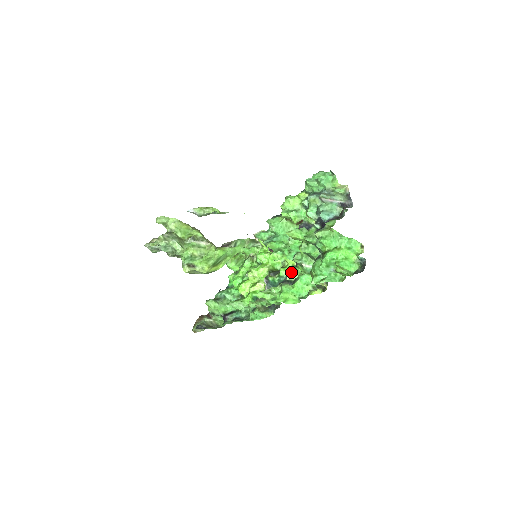
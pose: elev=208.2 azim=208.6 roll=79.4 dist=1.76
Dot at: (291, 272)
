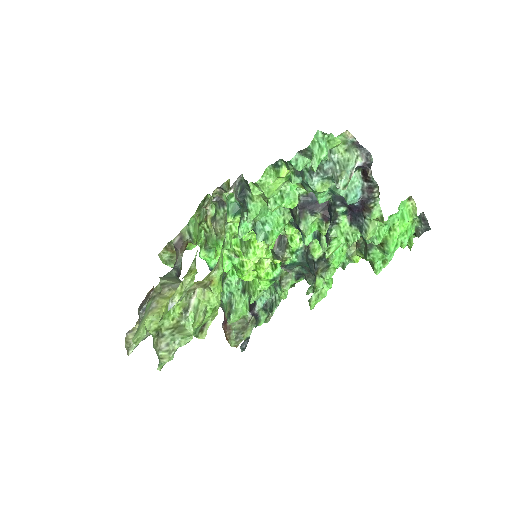
Dot at: (314, 249)
